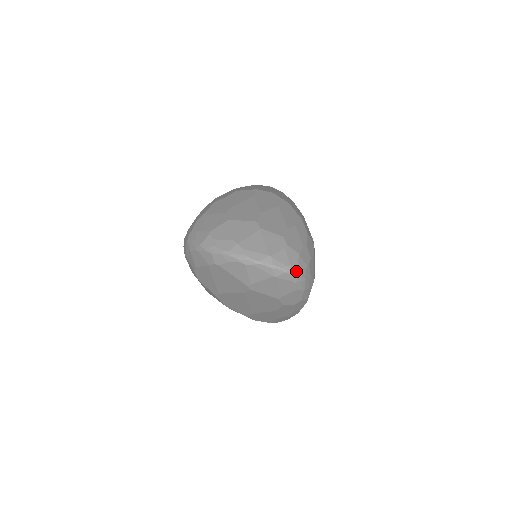
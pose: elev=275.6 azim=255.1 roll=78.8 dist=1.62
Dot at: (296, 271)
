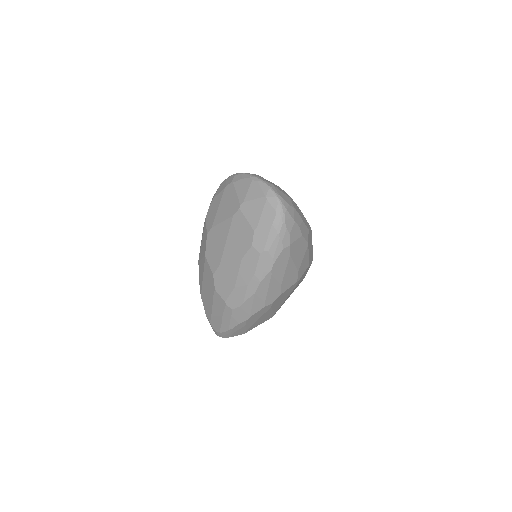
Dot at: (283, 205)
